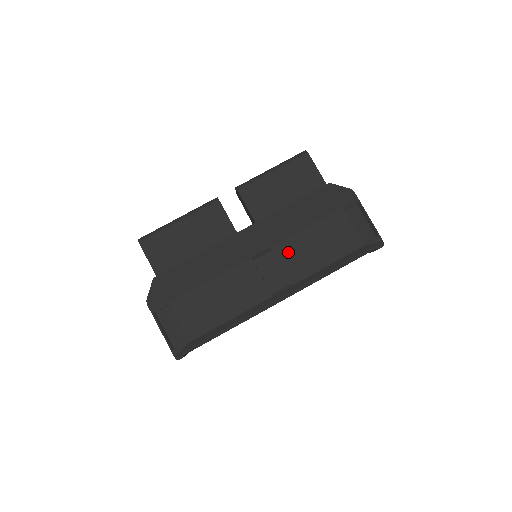
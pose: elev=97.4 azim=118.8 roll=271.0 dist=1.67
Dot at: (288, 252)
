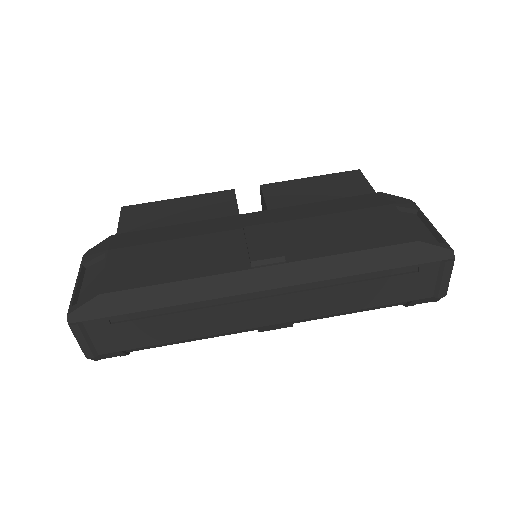
Dot at: (297, 231)
